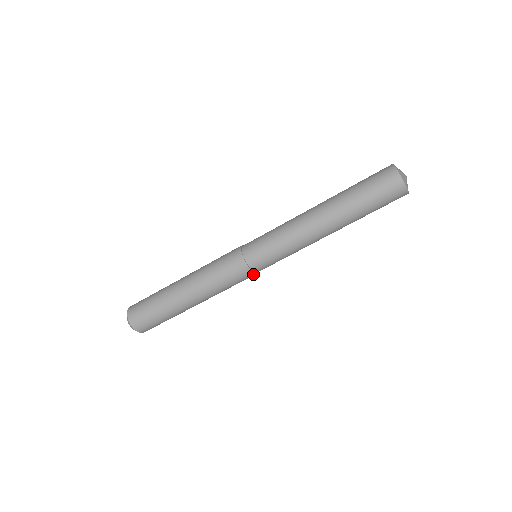
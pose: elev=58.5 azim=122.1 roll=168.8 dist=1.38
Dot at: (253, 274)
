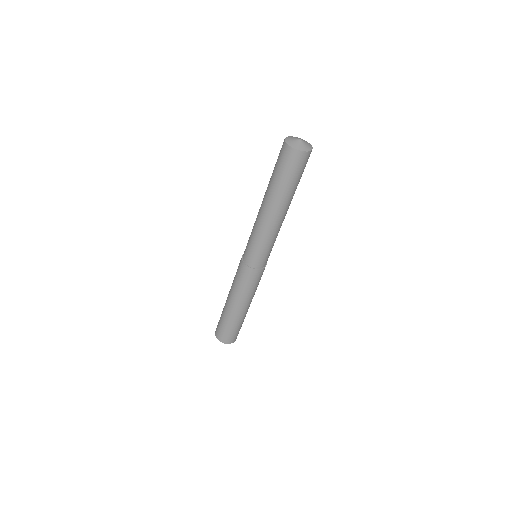
Dot at: (259, 270)
